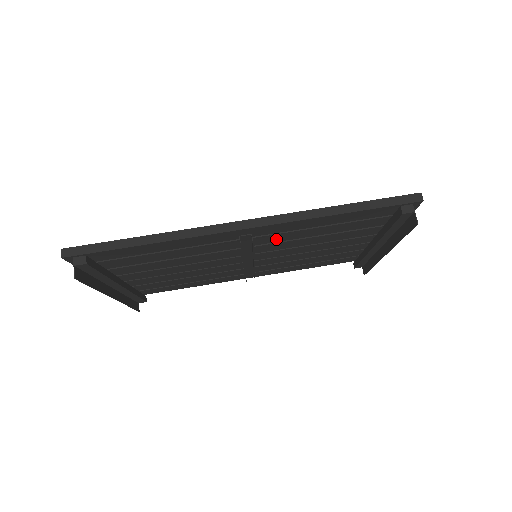
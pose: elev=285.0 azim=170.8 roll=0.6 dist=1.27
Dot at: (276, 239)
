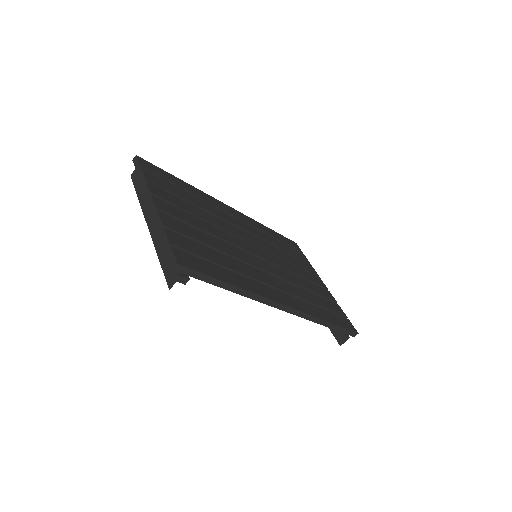
Dot at: occluded
